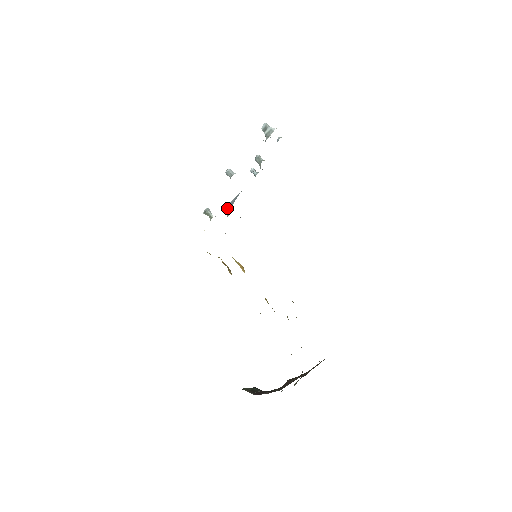
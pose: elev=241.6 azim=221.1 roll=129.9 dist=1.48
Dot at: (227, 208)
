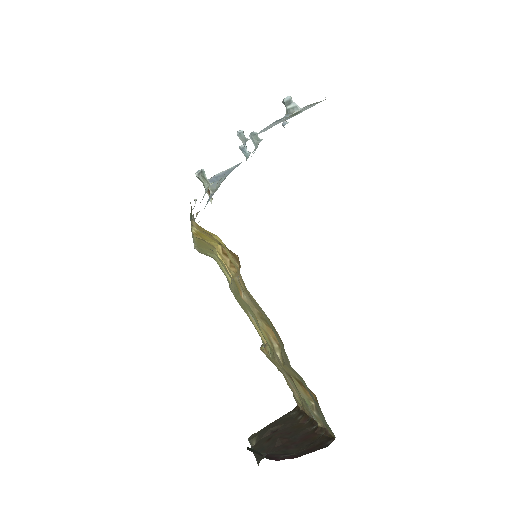
Dot at: (212, 181)
